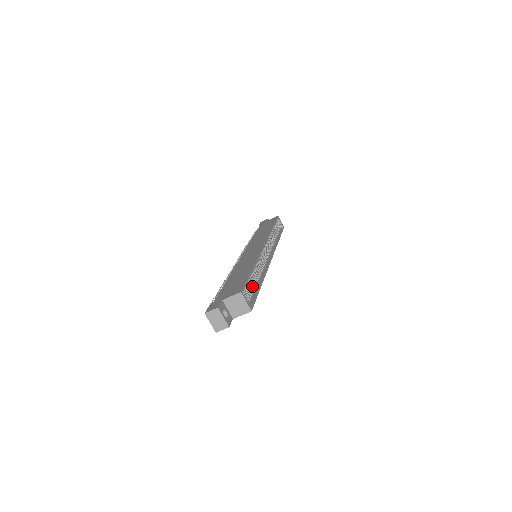
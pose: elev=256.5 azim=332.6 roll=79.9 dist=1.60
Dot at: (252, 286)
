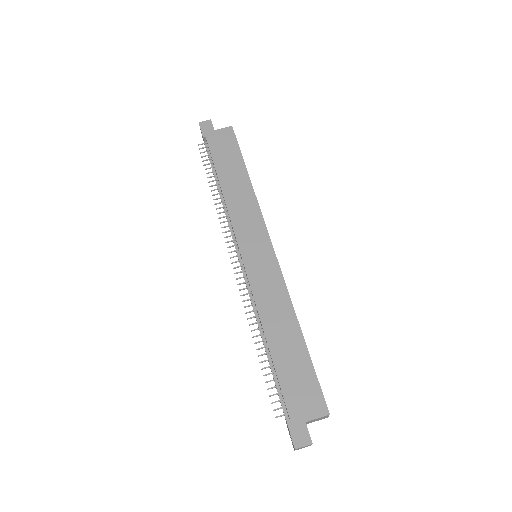
Dot at: occluded
